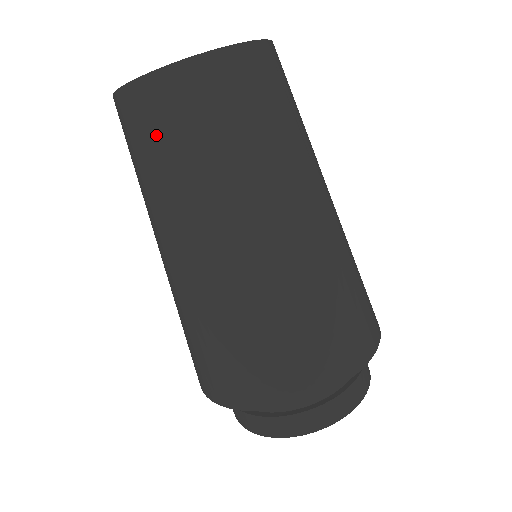
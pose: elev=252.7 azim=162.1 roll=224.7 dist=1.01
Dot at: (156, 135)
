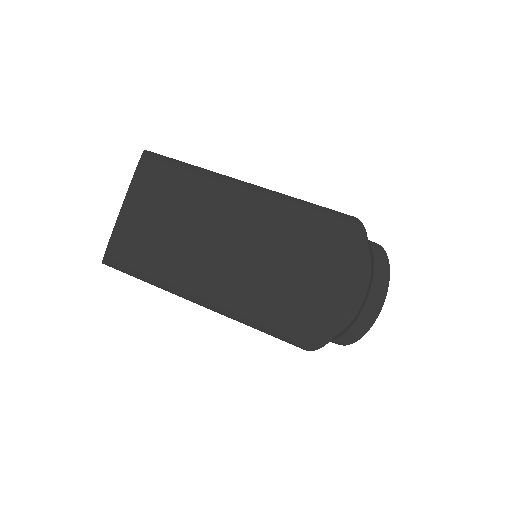
Dot at: occluded
